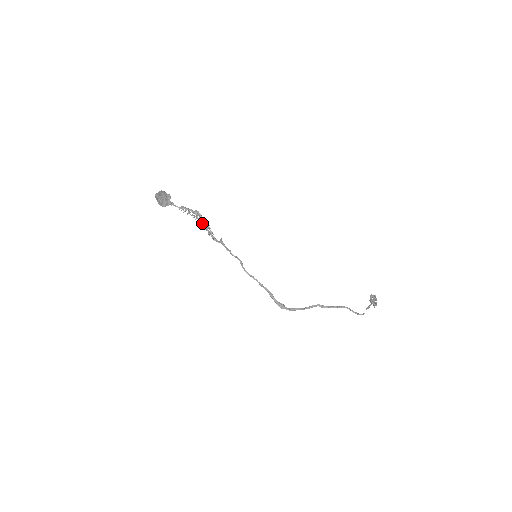
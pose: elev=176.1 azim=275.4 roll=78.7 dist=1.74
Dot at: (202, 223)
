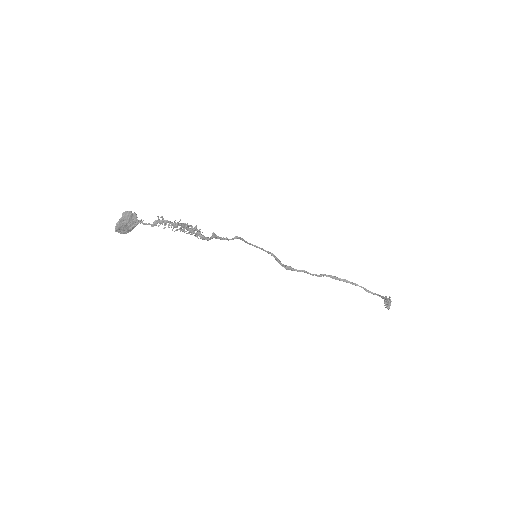
Dot at: (185, 231)
